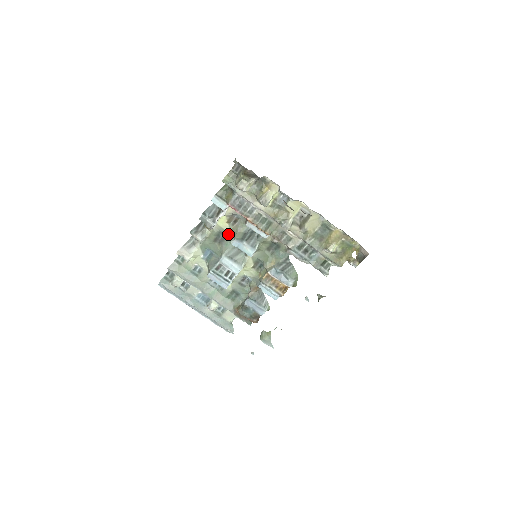
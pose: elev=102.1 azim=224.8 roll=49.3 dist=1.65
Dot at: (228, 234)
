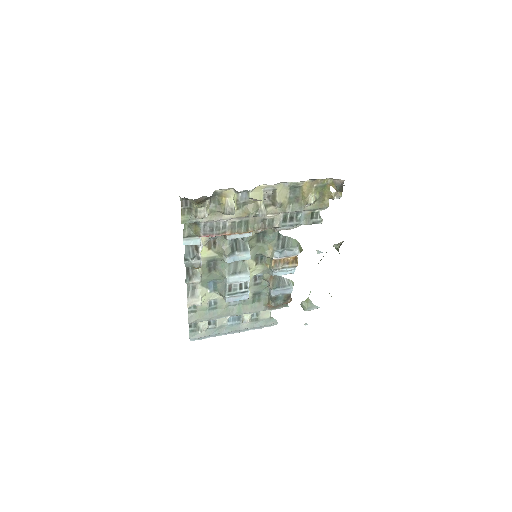
Dot at: (217, 257)
